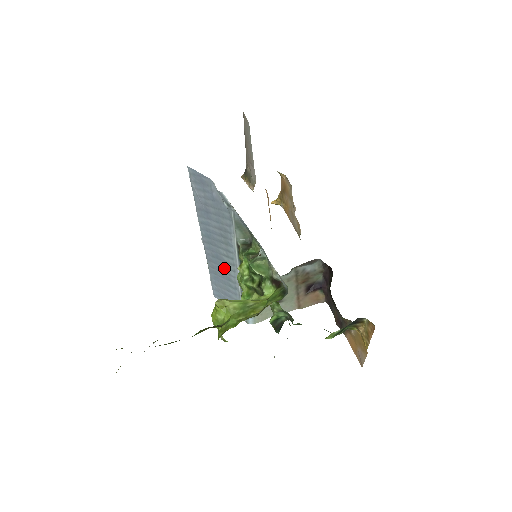
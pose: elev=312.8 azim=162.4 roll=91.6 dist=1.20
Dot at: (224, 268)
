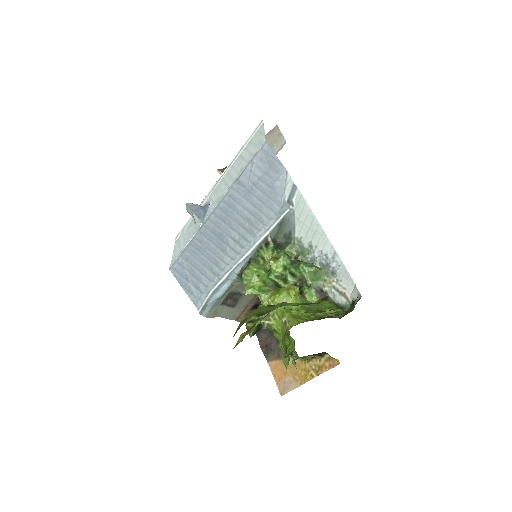
Dot at: (219, 250)
